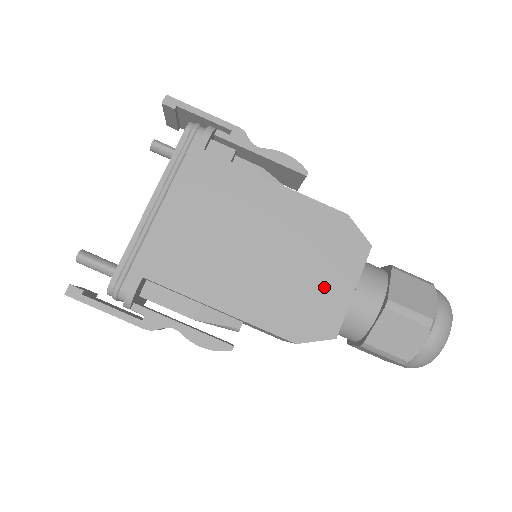
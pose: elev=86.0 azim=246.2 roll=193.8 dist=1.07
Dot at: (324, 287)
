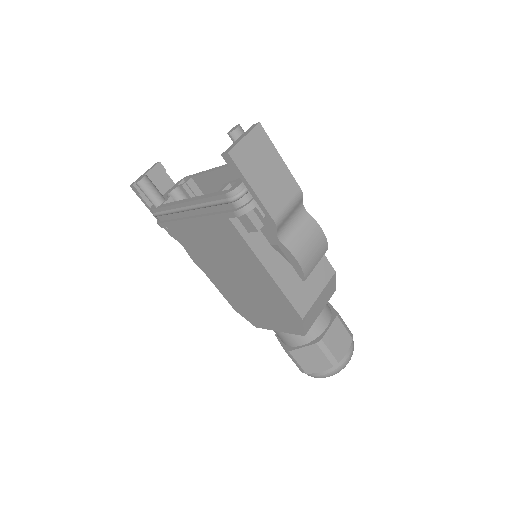
Dot at: (263, 316)
